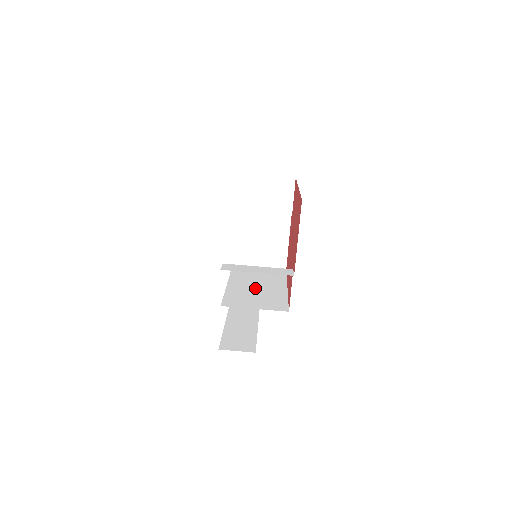
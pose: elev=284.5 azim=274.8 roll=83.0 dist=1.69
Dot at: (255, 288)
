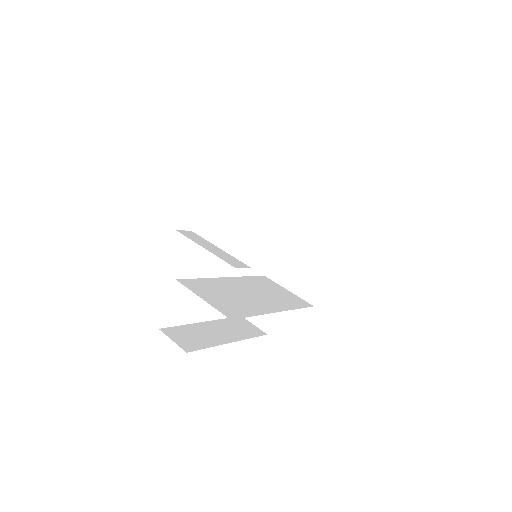
Dot at: (242, 293)
